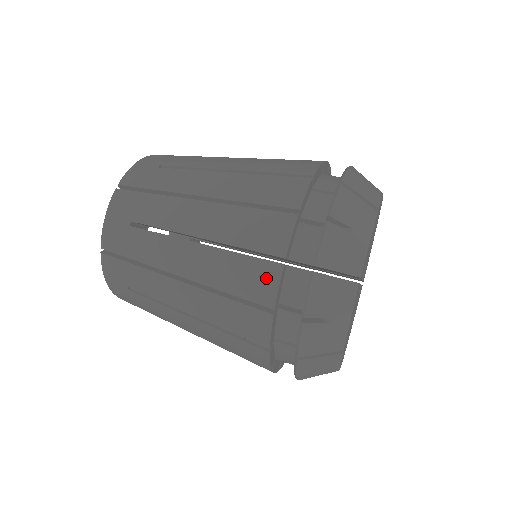
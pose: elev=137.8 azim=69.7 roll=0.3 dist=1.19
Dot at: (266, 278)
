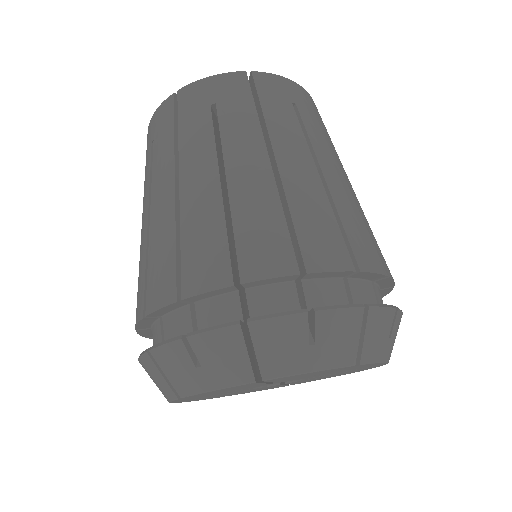
Dot at: occluded
